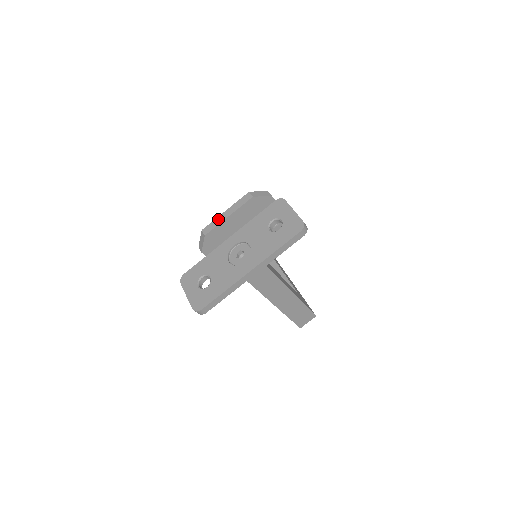
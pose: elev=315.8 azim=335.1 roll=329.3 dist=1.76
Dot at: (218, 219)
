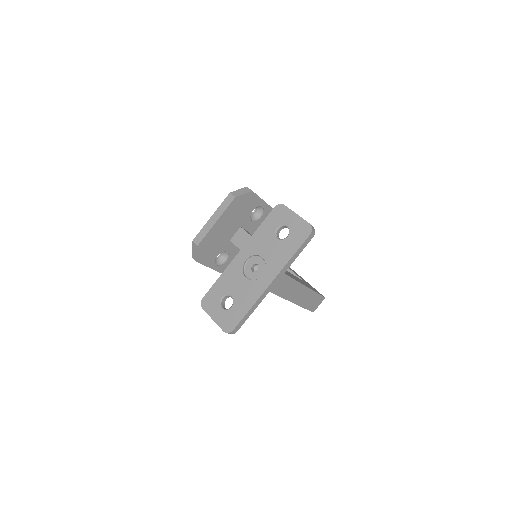
Dot at: (206, 226)
